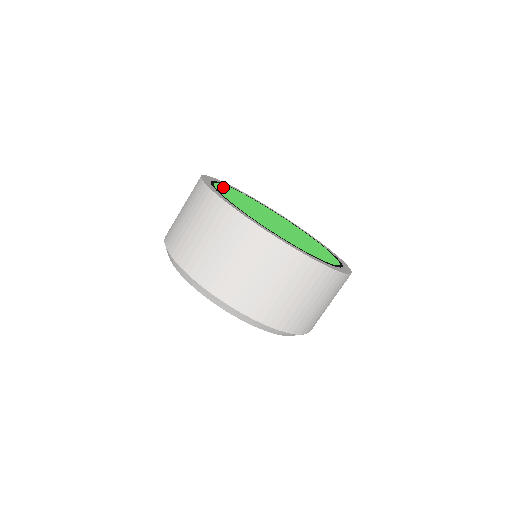
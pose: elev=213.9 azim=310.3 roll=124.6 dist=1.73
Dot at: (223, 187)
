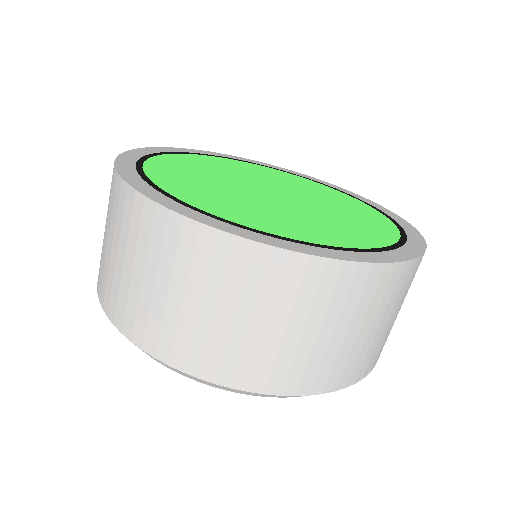
Dot at: (182, 157)
